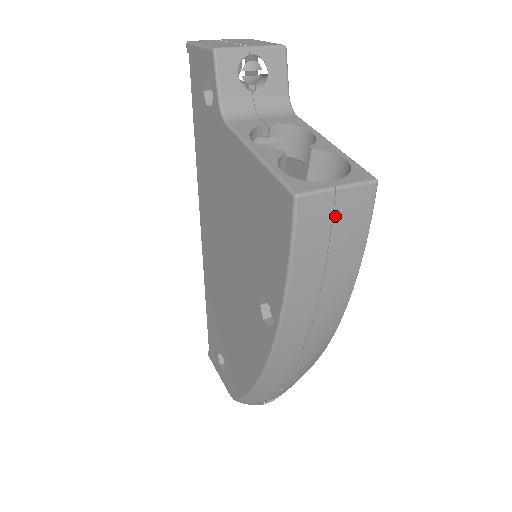
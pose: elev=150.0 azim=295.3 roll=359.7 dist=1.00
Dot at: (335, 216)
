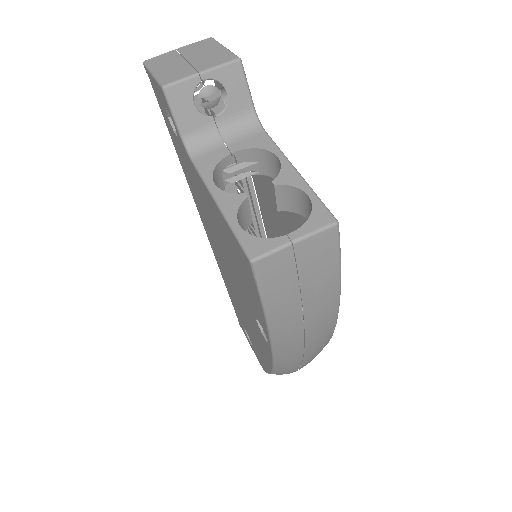
Dot at: (299, 263)
